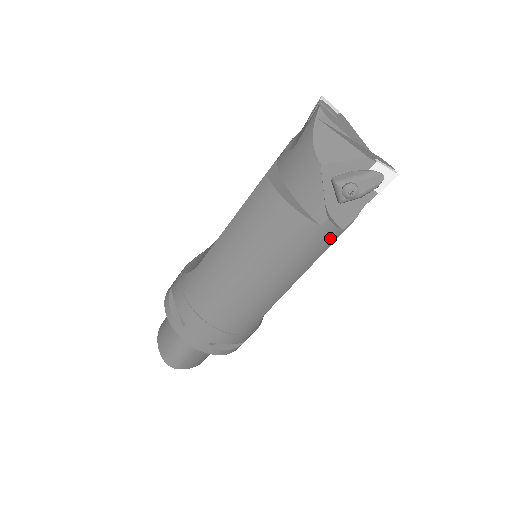
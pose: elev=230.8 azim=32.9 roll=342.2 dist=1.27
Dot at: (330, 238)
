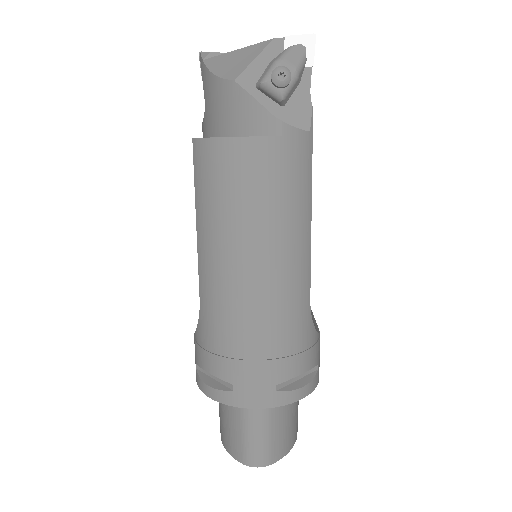
Dot at: (304, 149)
